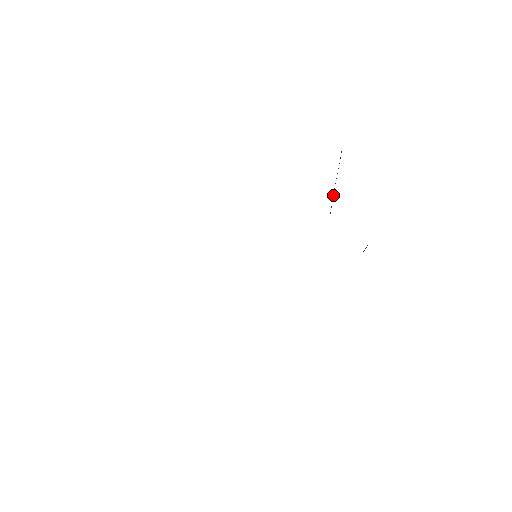
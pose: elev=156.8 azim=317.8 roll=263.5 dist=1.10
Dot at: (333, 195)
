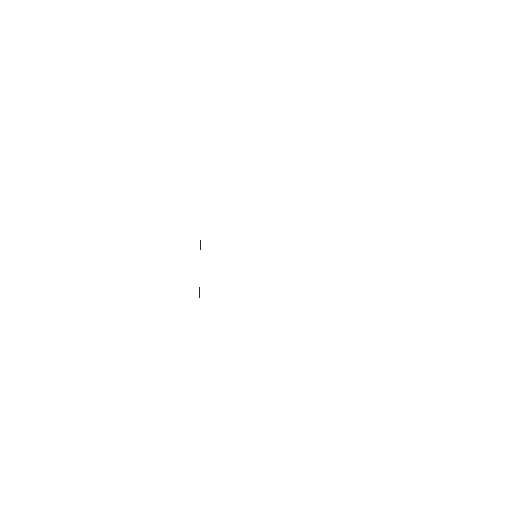
Dot at: occluded
